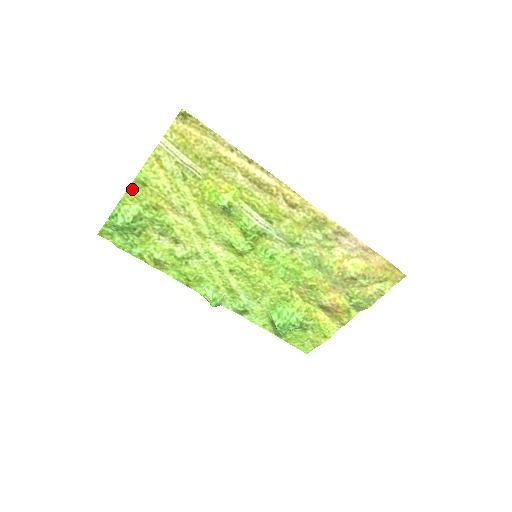
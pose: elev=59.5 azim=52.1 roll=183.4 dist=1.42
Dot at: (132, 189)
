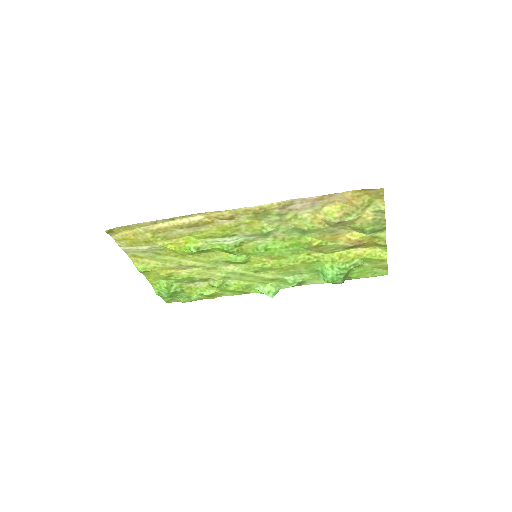
Dot at: (147, 276)
